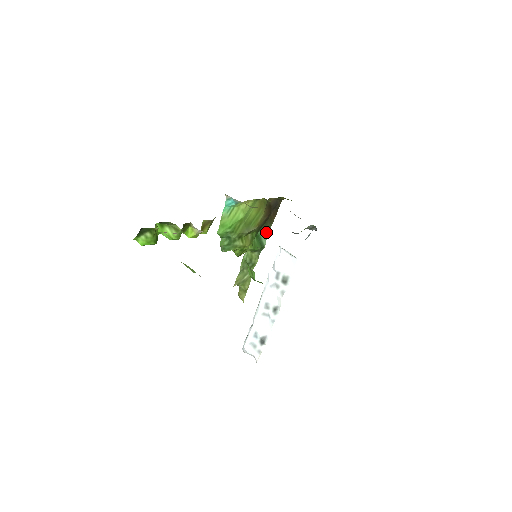
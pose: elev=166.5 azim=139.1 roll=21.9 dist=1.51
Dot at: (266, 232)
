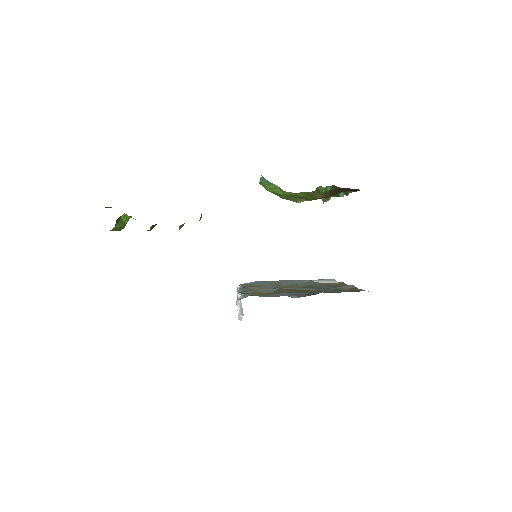
Dot at: occluded
